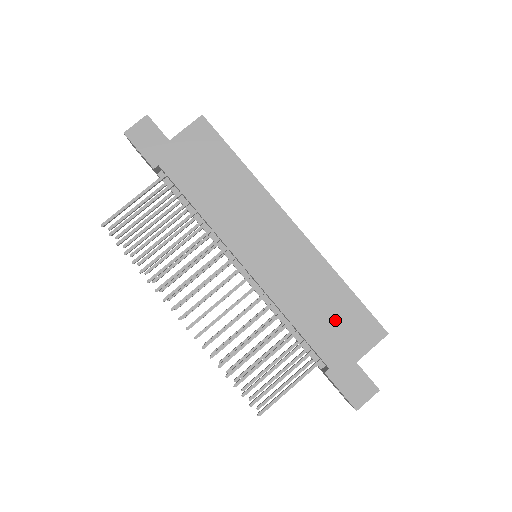
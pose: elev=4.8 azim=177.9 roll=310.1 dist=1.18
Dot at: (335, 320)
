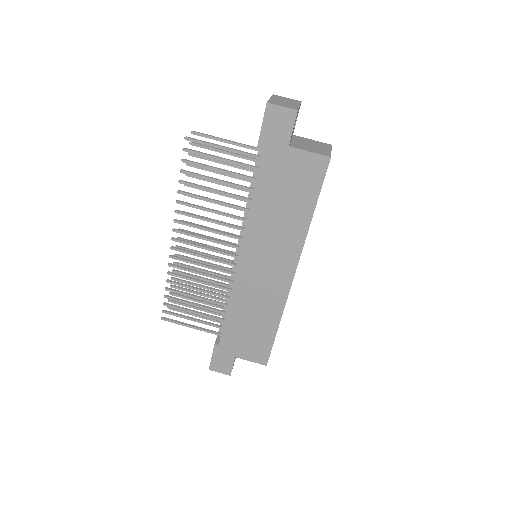
Dot at: (250, 334)
